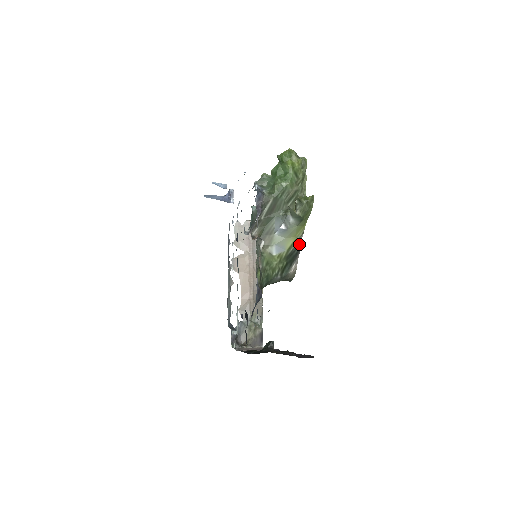
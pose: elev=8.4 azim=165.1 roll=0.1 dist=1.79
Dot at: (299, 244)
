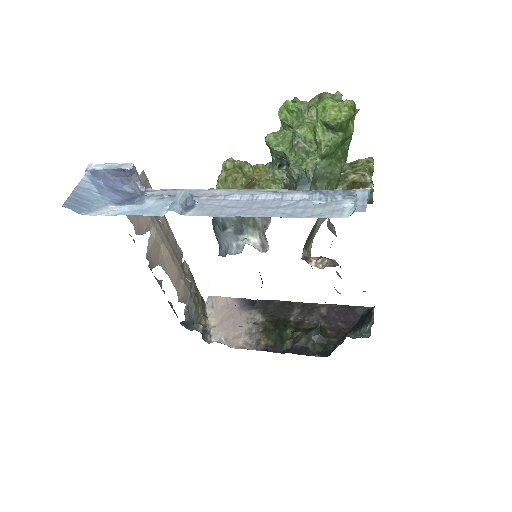
Dot at: occluded
